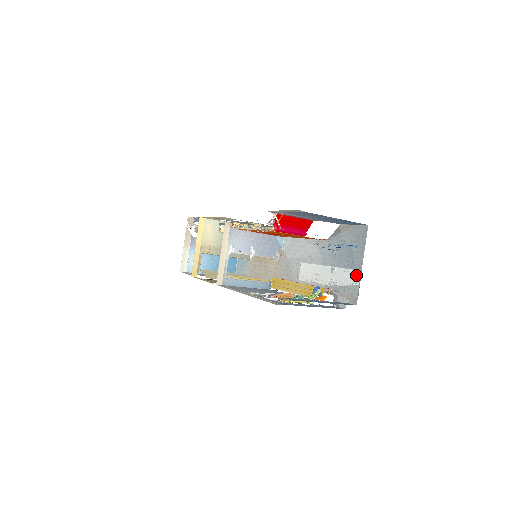
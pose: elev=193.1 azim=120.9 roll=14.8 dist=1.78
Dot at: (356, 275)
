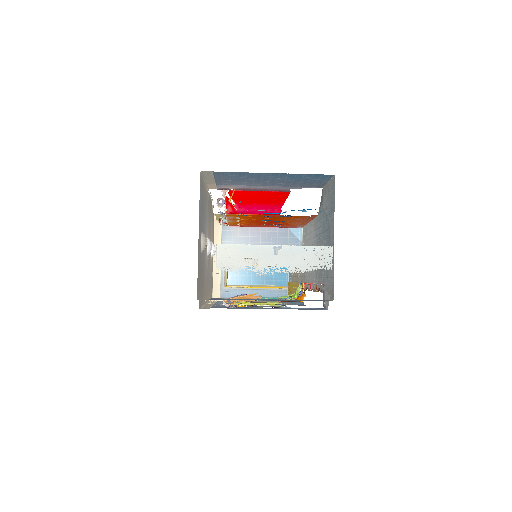
Dot at: (324, 254)
